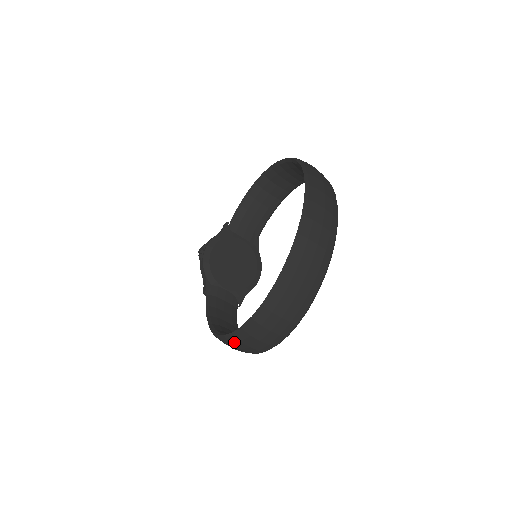
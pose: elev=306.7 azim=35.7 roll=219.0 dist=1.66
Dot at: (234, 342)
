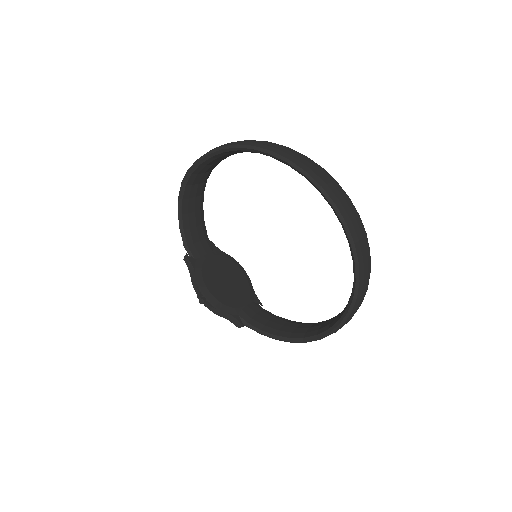
Dot at: occluded
